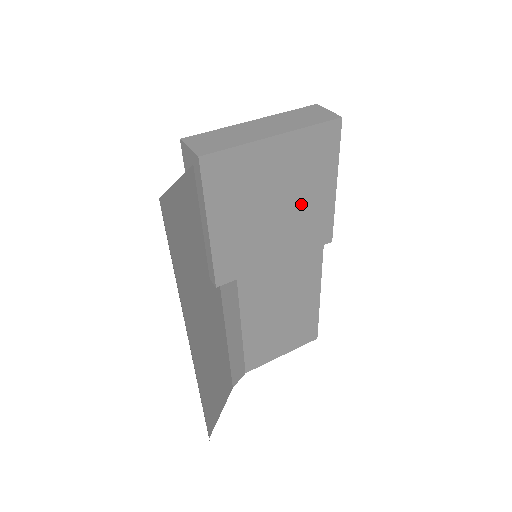
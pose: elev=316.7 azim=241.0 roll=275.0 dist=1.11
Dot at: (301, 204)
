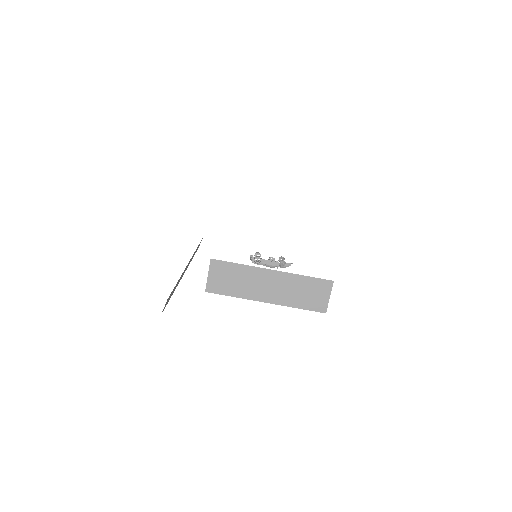
Dot at: occluded
